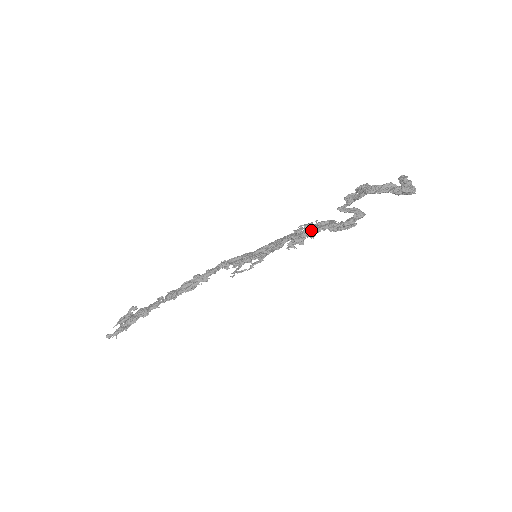
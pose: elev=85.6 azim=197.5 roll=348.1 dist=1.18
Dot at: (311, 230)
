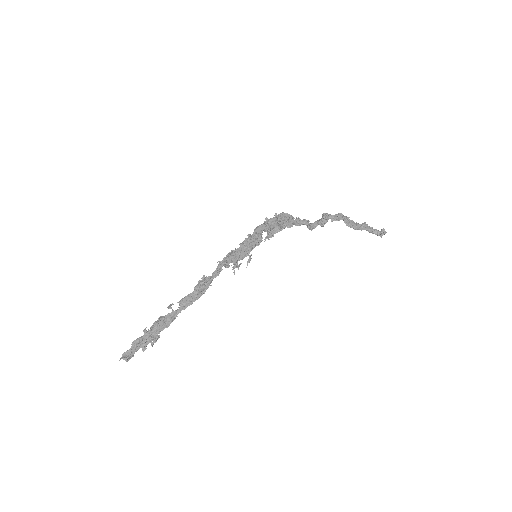
Dot at: (283, 227)
